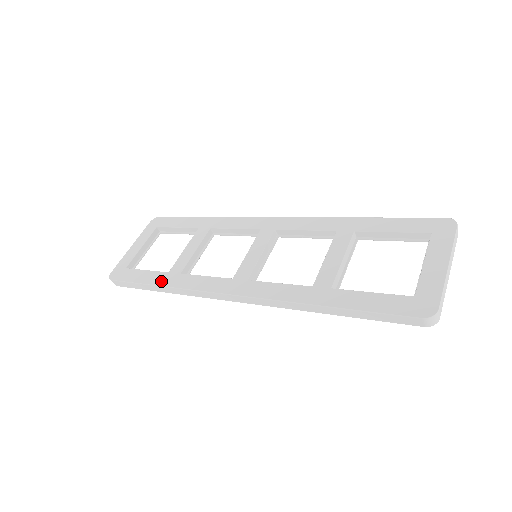
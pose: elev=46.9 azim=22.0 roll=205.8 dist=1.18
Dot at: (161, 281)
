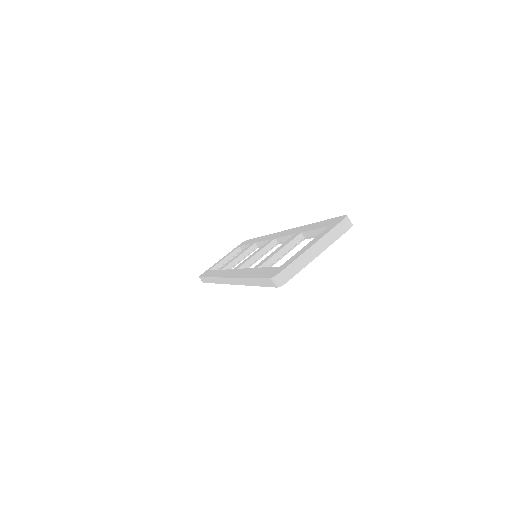
Dot at: (211, 275)
